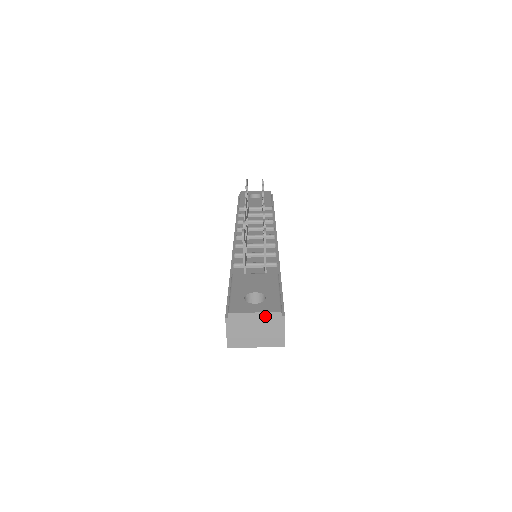
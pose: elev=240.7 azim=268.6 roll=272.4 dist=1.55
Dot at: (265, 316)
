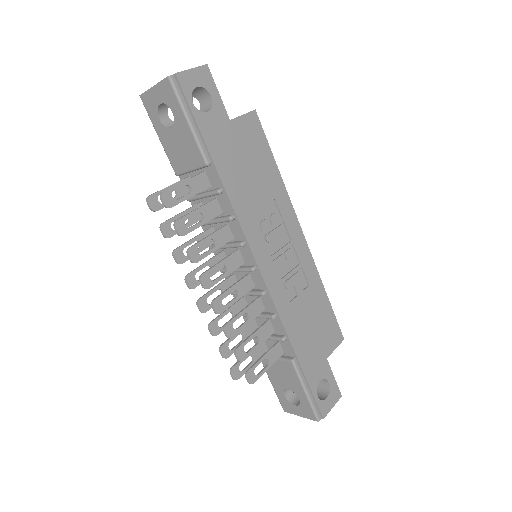
Dot at: occluded
